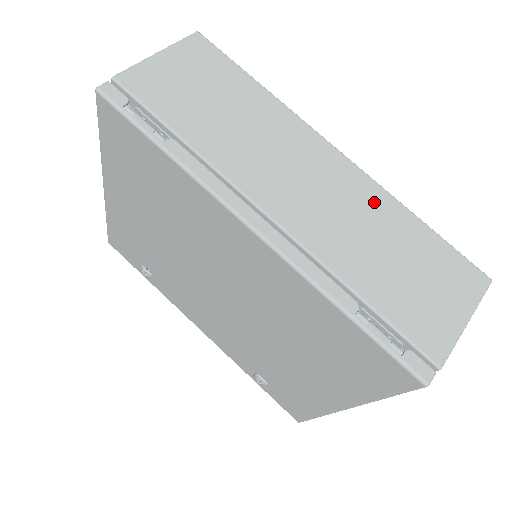
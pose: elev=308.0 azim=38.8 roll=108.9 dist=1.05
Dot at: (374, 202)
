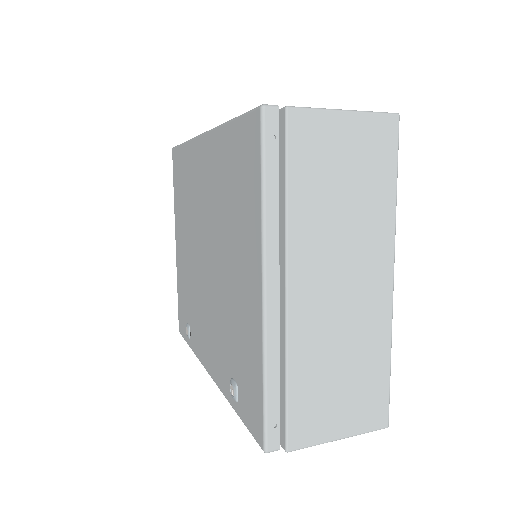
Dot at: occluded
